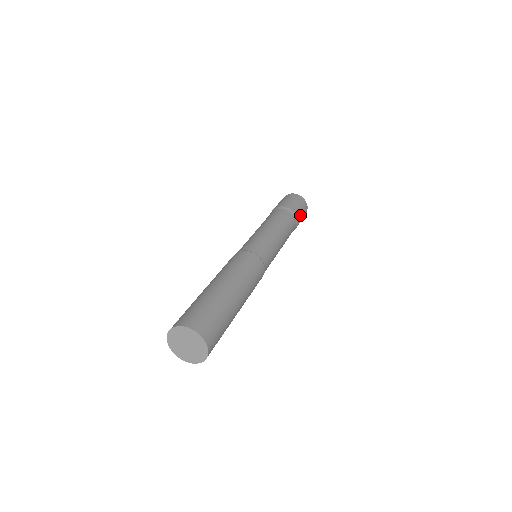
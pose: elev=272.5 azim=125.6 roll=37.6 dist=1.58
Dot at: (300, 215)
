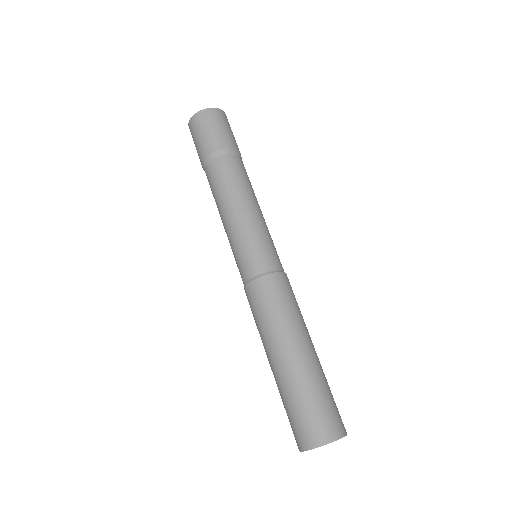
Dot at: (227, 137)
